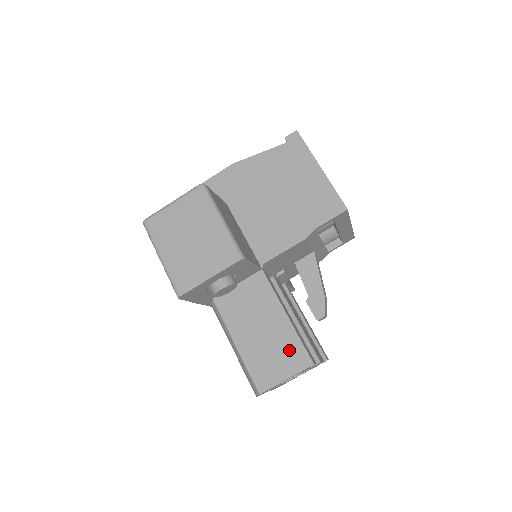
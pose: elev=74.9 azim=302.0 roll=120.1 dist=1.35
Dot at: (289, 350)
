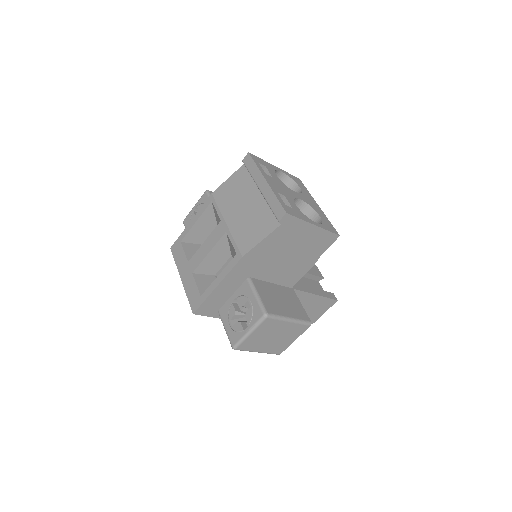
Dot at: (323, 304)
